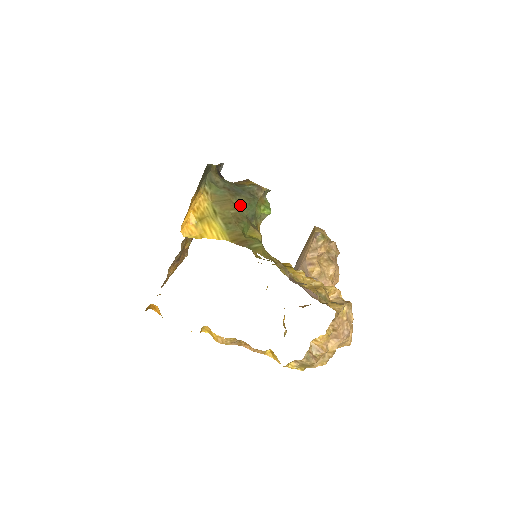
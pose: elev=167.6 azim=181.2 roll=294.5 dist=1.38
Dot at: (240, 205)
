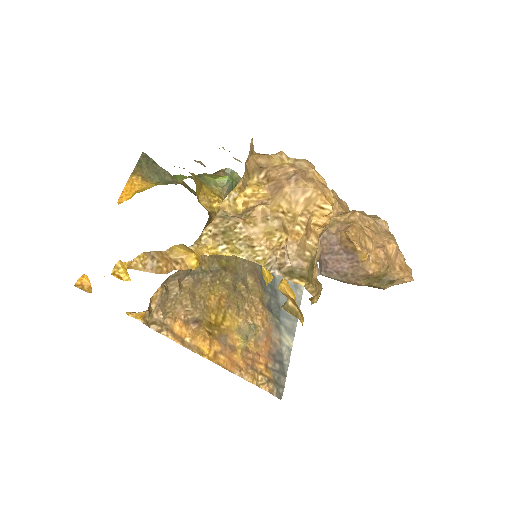
Dot at: occluded
